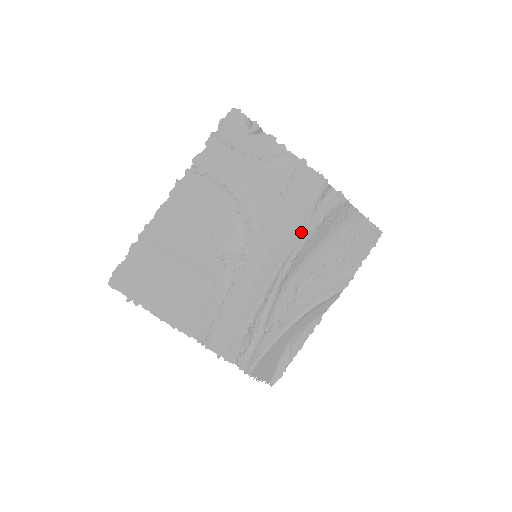
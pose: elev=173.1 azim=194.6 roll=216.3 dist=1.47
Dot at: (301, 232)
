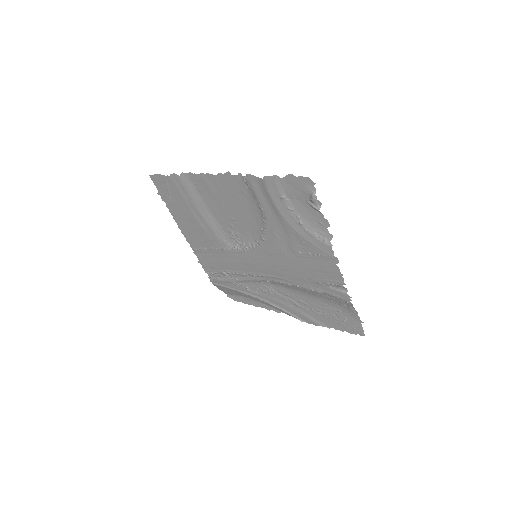
Dot at: (297, 280)
